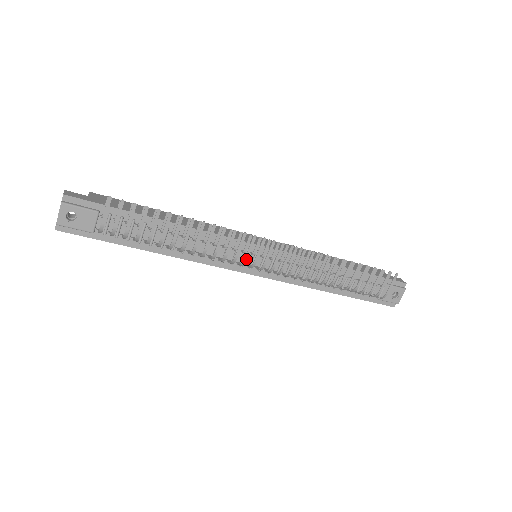
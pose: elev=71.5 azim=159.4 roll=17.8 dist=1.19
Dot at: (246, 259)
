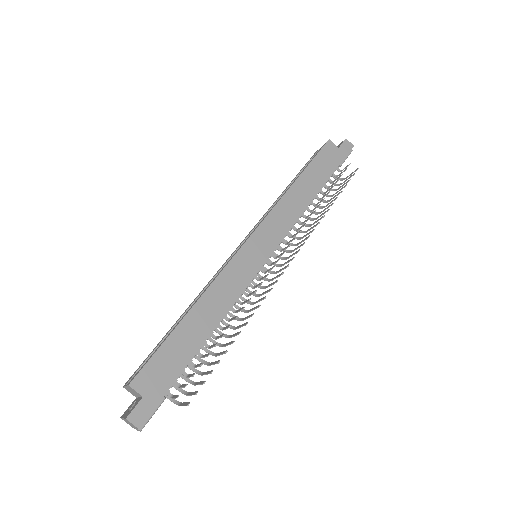
Dot at: occluded
